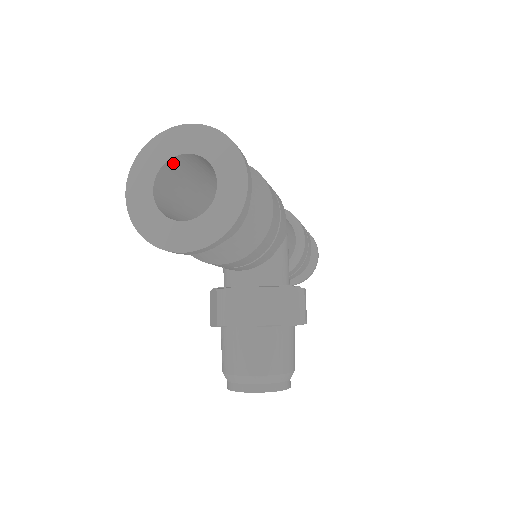
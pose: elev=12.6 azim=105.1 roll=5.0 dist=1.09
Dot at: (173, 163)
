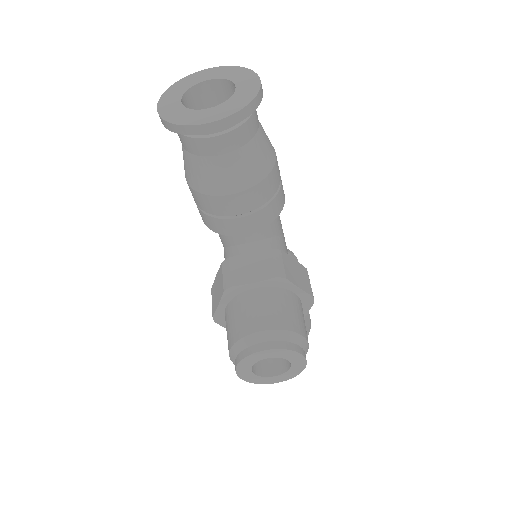
Dot at: (197, 92)
